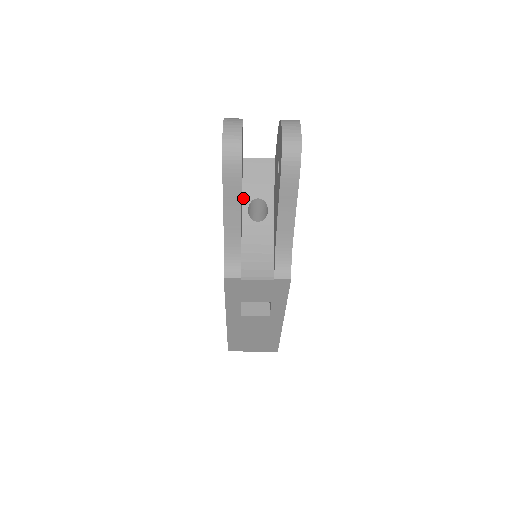
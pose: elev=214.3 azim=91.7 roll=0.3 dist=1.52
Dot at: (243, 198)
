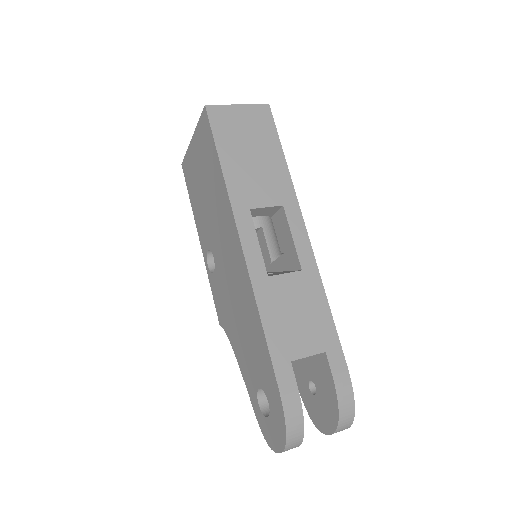
Dot at: occluded
